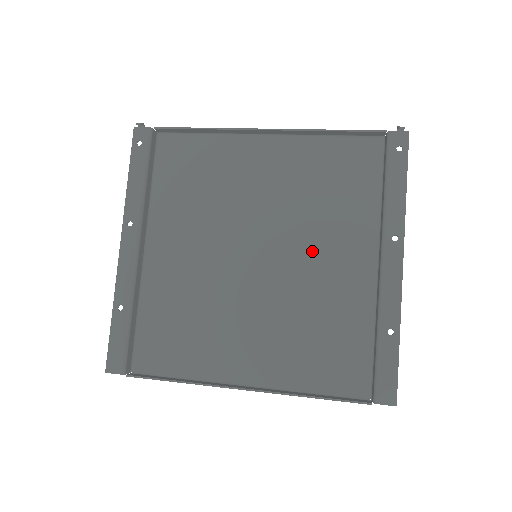
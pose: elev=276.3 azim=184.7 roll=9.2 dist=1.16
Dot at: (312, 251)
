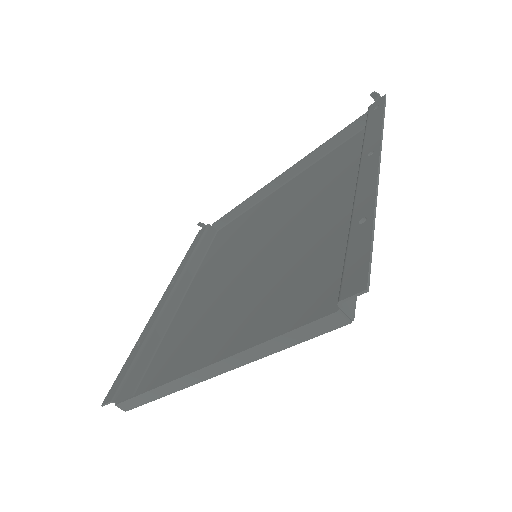
Dot at: (305, 224)
